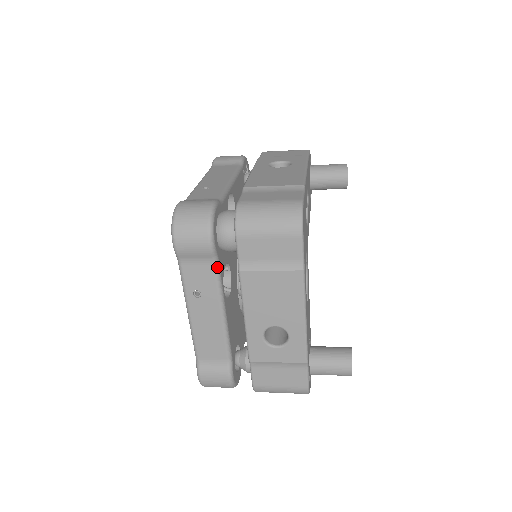
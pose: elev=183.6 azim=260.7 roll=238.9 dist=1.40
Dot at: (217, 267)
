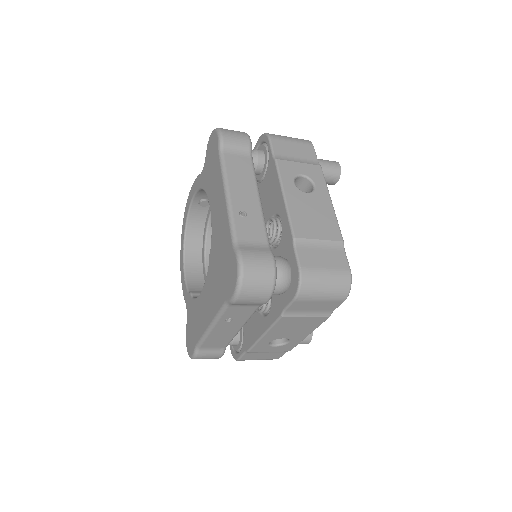
Dot at: occluded
